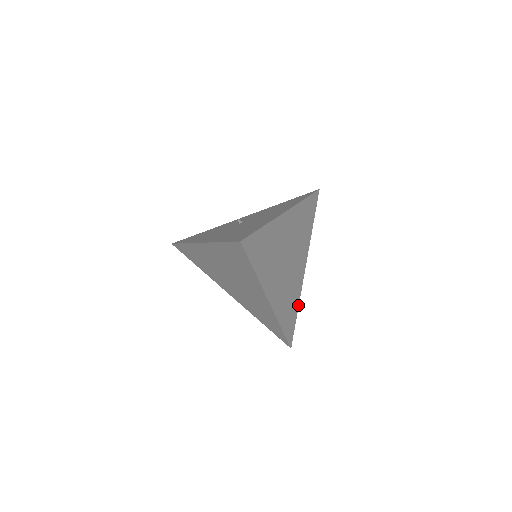
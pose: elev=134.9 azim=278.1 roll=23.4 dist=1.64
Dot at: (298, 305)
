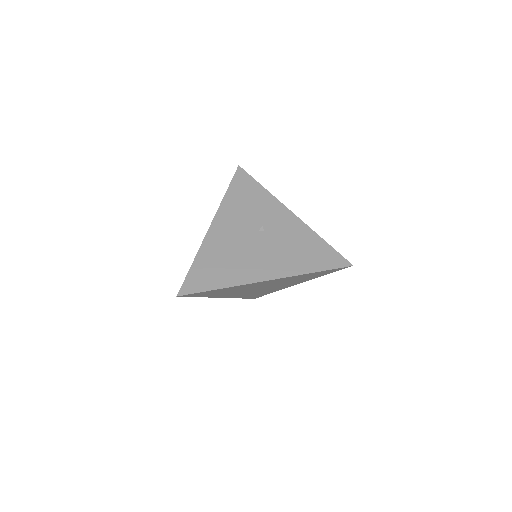
Dot at: (275, 291)
